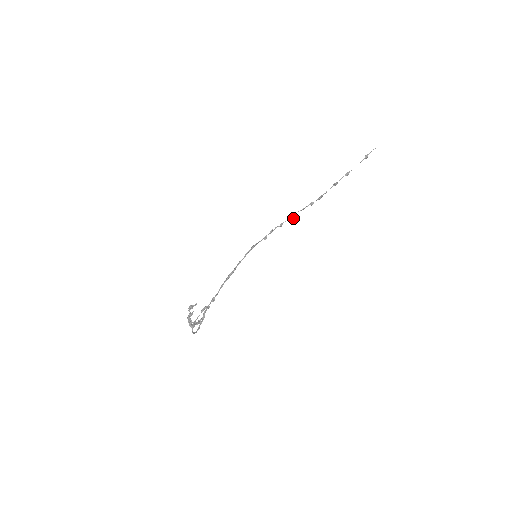
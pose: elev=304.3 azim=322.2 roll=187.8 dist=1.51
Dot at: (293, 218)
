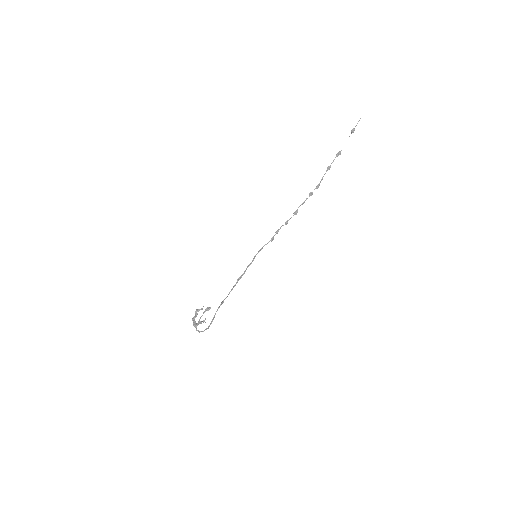
Dot at: occluded
